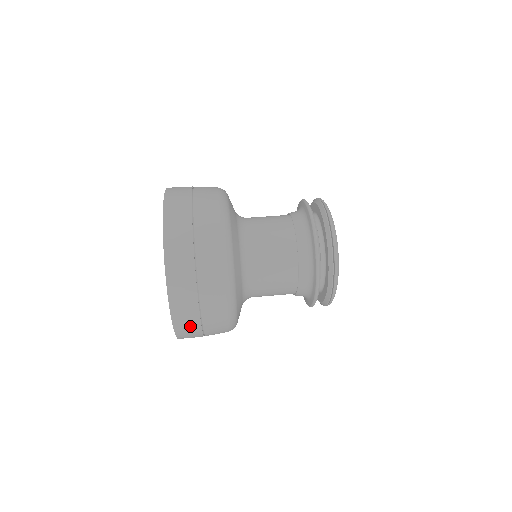
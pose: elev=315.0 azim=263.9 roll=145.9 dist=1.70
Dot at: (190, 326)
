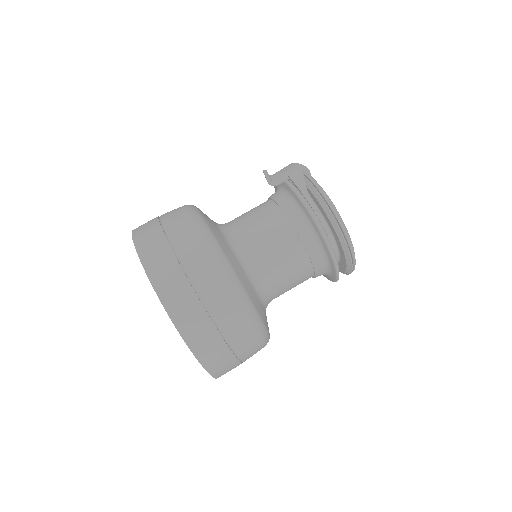
Dot at: occluded
